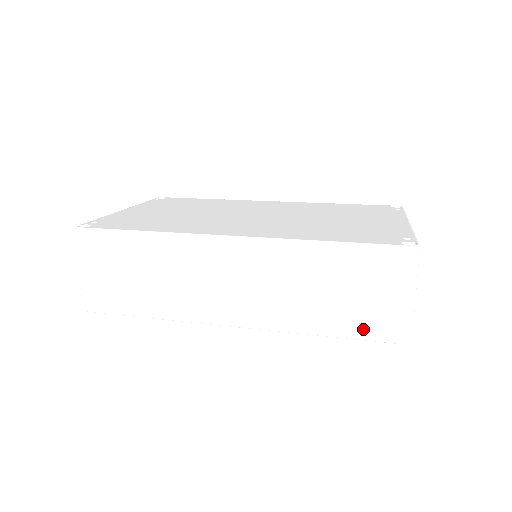
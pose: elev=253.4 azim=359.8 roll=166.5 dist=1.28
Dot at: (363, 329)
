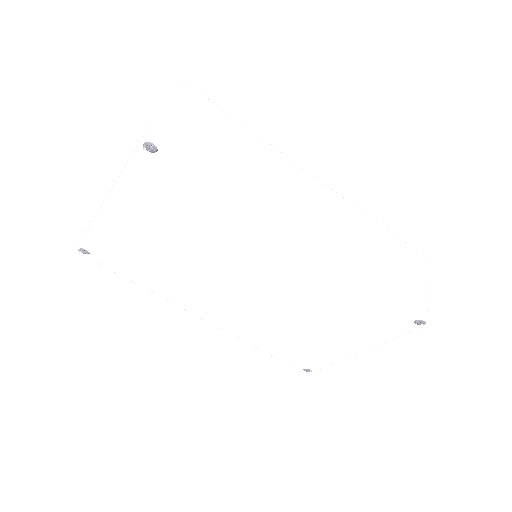
Dot at: (404, 295)
